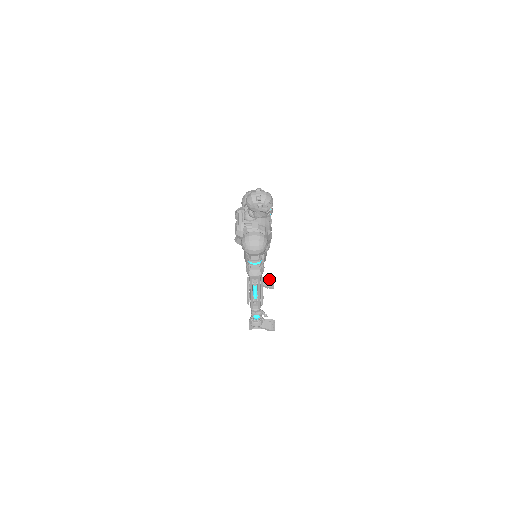
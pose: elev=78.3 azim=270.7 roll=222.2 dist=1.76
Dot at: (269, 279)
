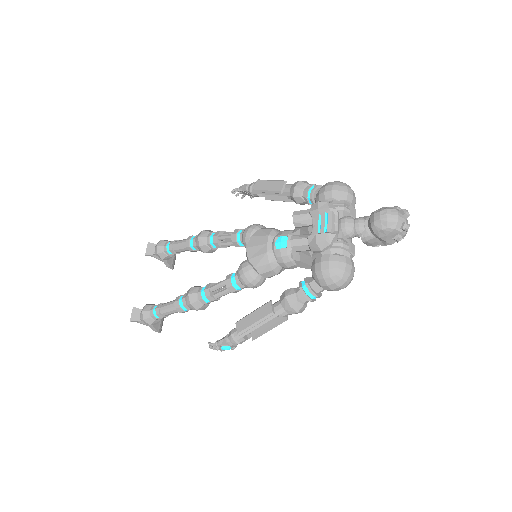
Dot at: (174, 254)
